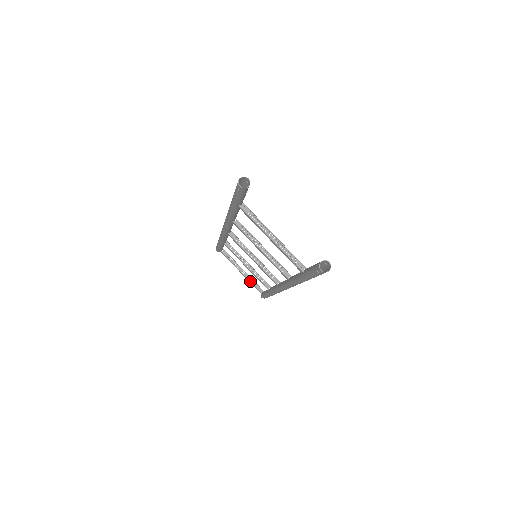
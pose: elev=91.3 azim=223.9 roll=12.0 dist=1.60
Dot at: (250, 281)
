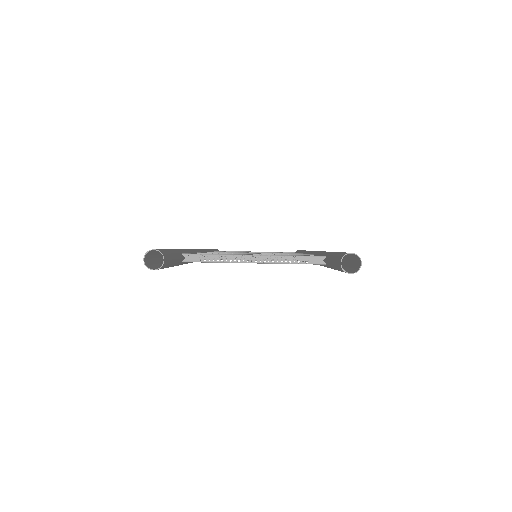
Dot at: occluded
